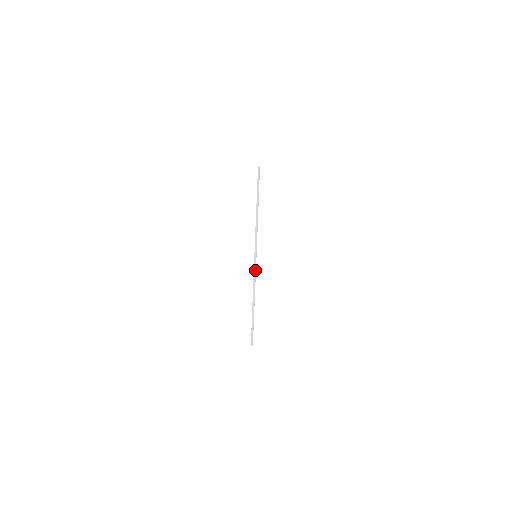
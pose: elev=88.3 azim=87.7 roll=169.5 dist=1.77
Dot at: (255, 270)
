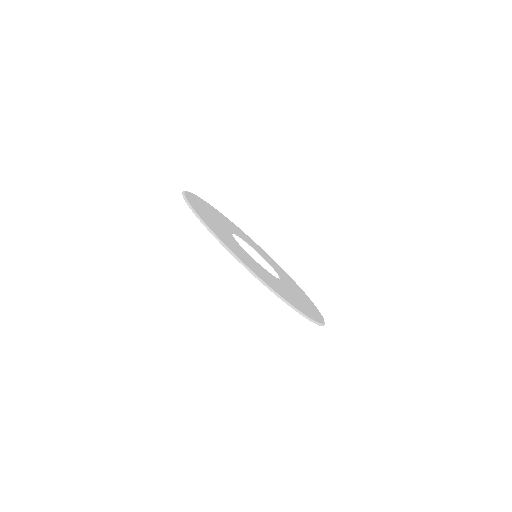
Dot at: (248, 268)
